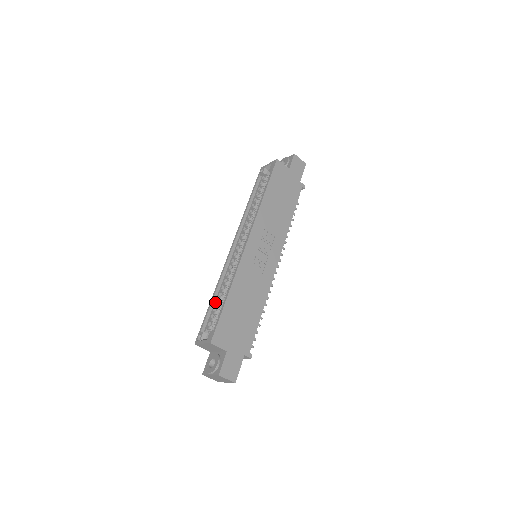
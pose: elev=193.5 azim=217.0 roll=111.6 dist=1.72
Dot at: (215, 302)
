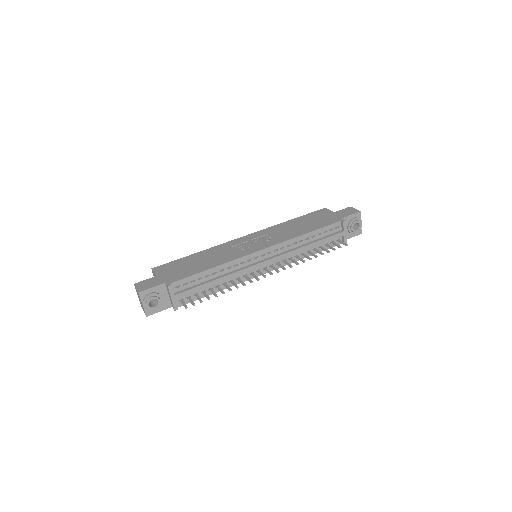
Dot at: occluded
